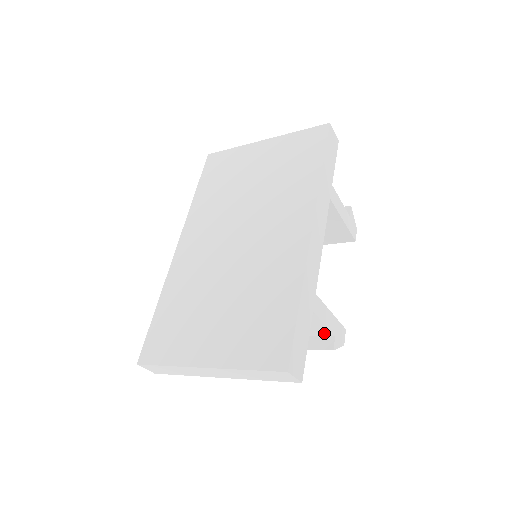
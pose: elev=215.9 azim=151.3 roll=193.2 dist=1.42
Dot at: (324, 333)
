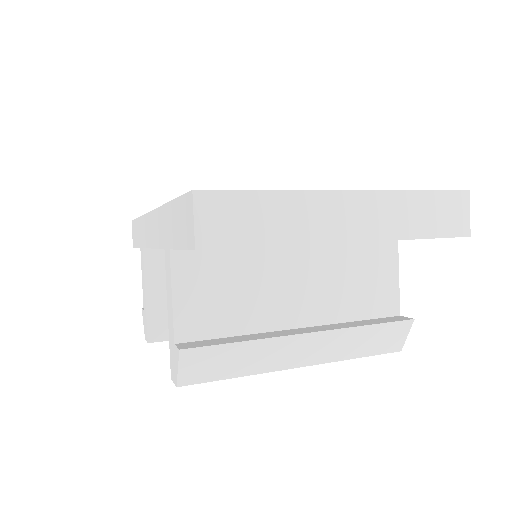
Dot at: (389, 308)
